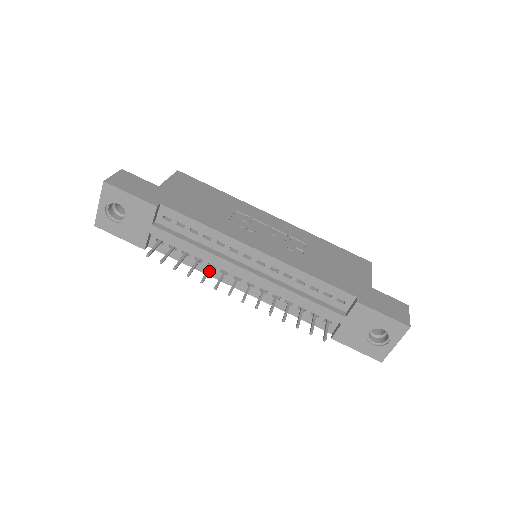
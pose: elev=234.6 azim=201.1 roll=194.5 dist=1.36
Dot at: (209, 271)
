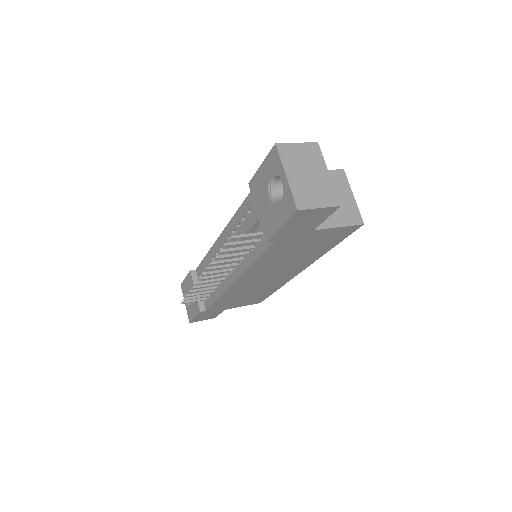
Dot at: (210, 283)
